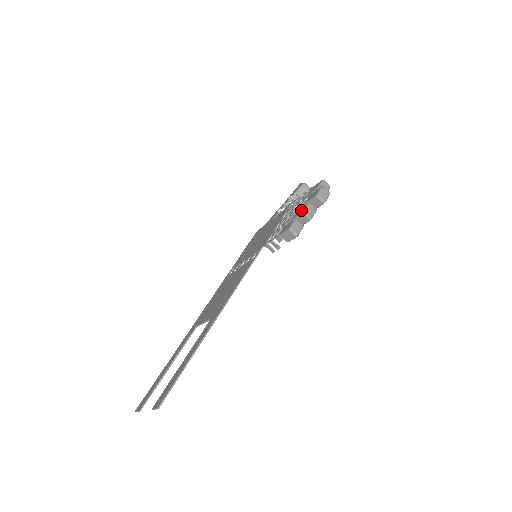
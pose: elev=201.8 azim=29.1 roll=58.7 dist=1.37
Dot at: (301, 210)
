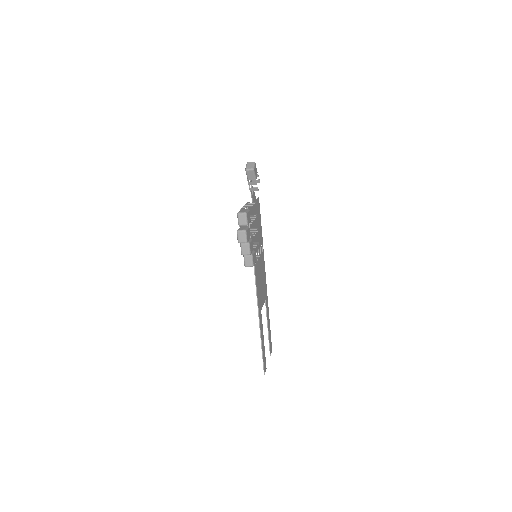
Dot at: occluded
